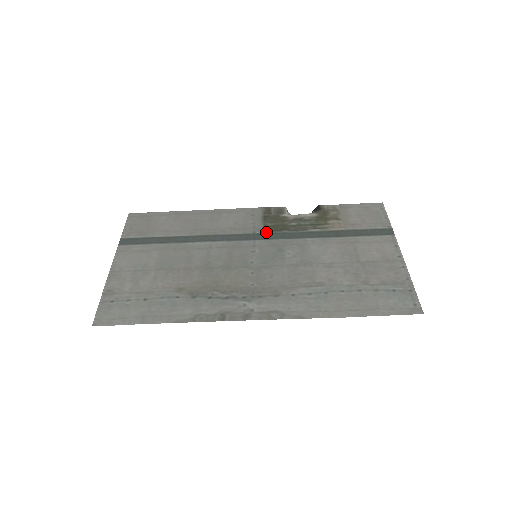
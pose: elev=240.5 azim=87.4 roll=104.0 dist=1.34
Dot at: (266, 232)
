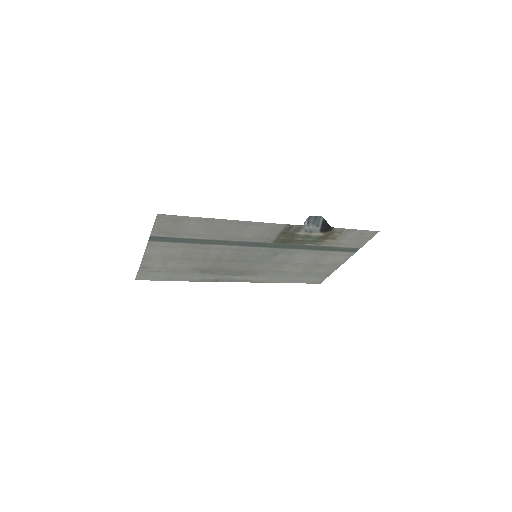
Dot at: (274, 243)
